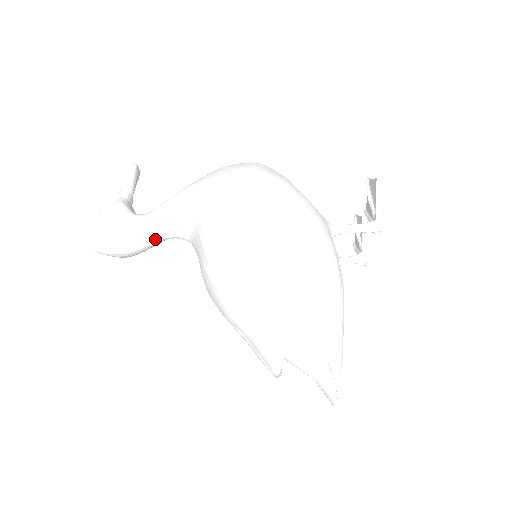
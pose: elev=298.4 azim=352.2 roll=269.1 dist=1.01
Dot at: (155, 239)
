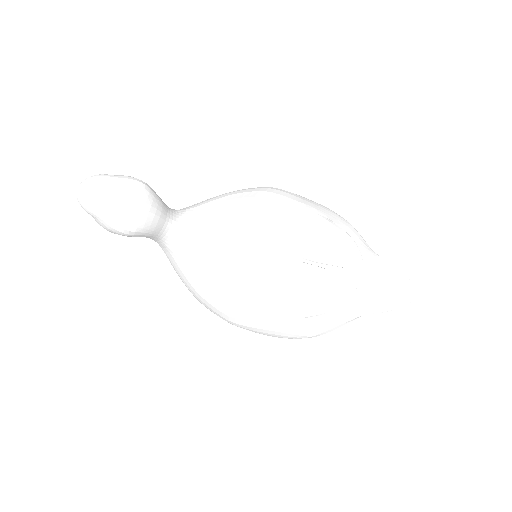
Dot at: (166, 216)
